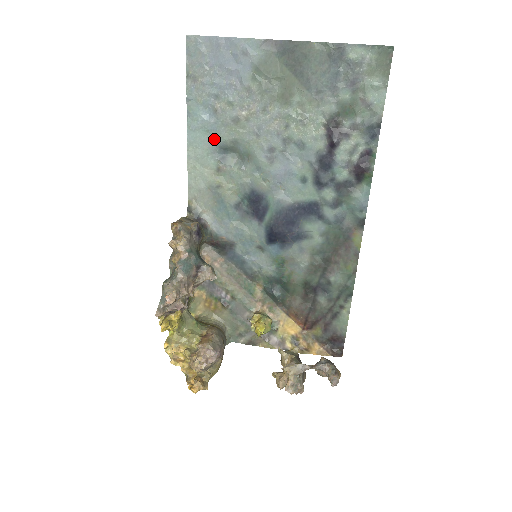
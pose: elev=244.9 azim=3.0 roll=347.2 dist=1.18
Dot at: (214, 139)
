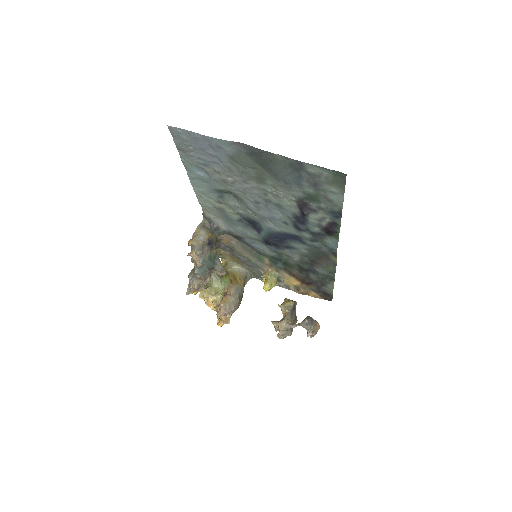
Dot at: (211, 186)
